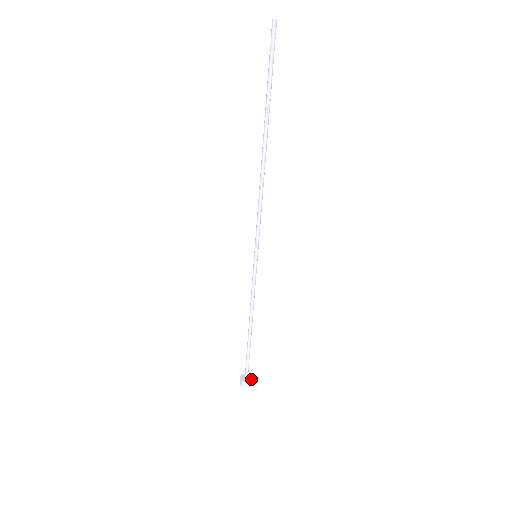
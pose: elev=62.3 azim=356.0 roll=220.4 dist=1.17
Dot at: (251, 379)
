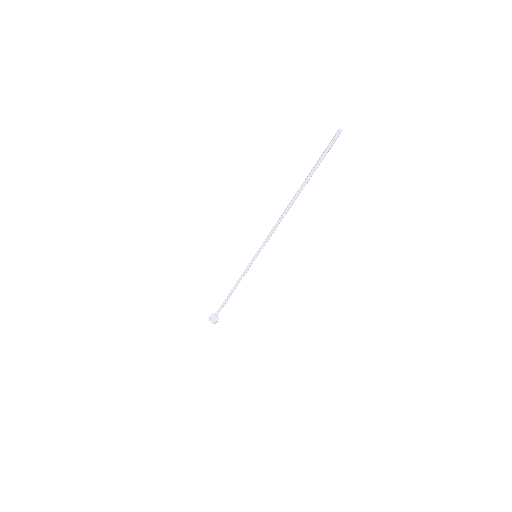
Dot at: (218, 319)
